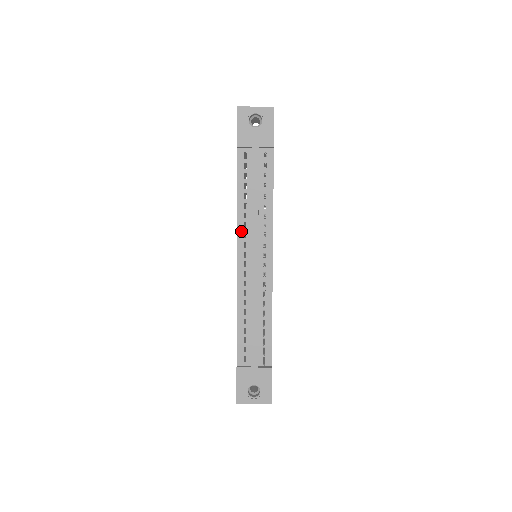
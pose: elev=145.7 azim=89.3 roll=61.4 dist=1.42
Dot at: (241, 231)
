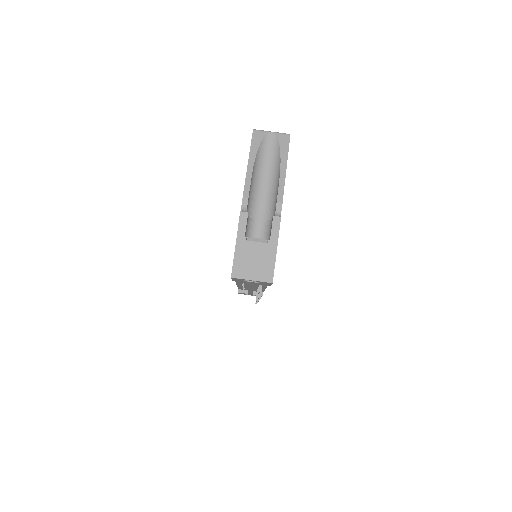
Dot at: occluded
